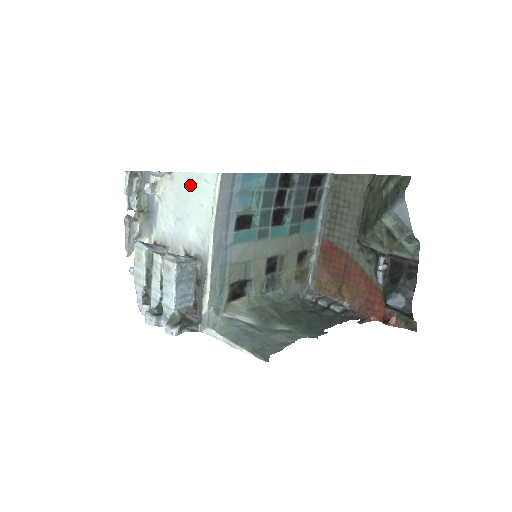
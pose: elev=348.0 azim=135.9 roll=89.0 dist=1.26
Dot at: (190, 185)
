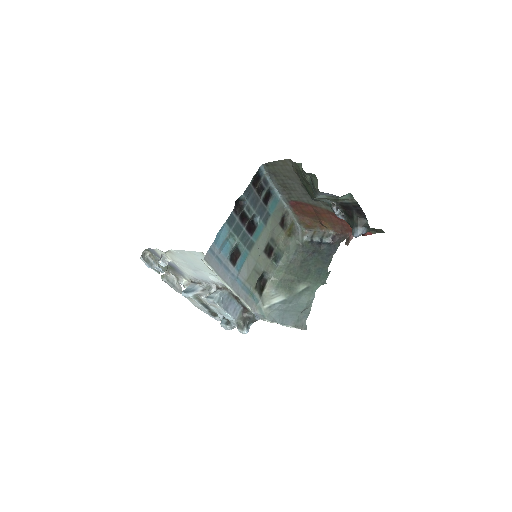
Dot at: (186, 256)
